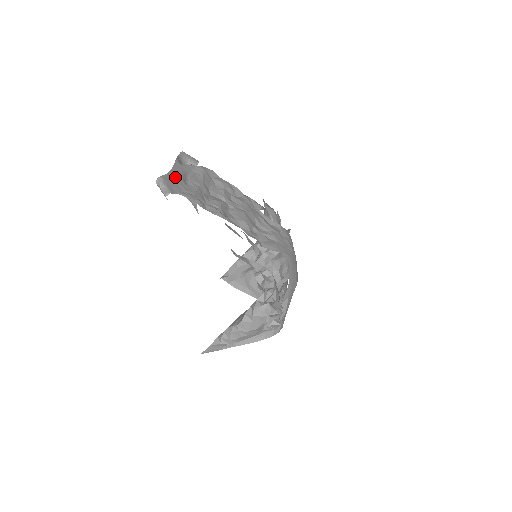
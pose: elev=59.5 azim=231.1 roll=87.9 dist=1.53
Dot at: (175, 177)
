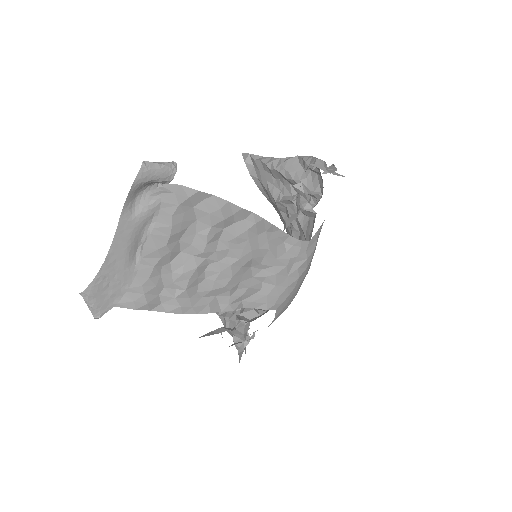
Dot at: (113, 269)
